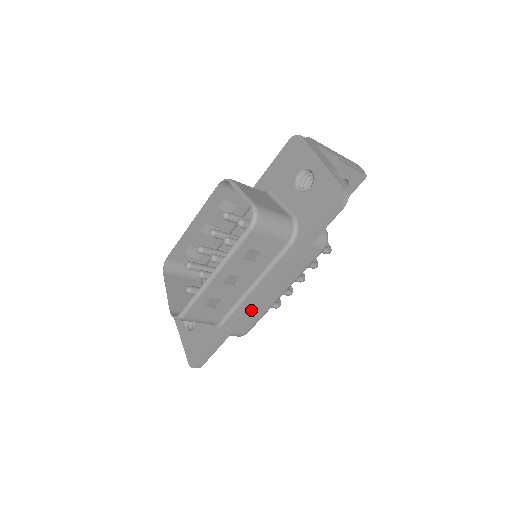
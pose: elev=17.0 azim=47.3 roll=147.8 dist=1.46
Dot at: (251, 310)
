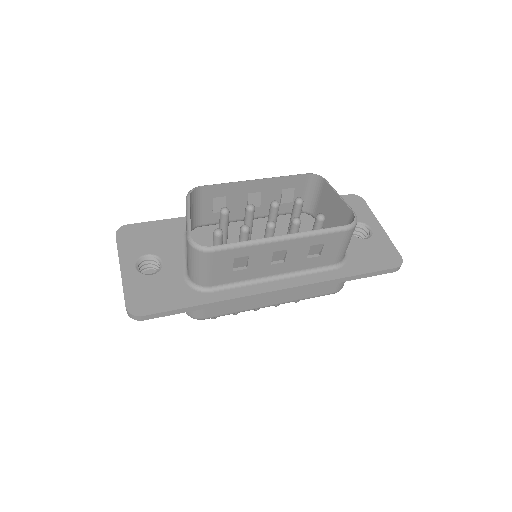
Dot at: (256, 297)
